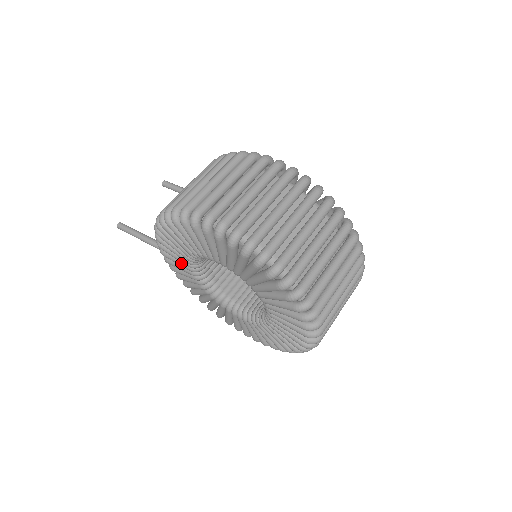
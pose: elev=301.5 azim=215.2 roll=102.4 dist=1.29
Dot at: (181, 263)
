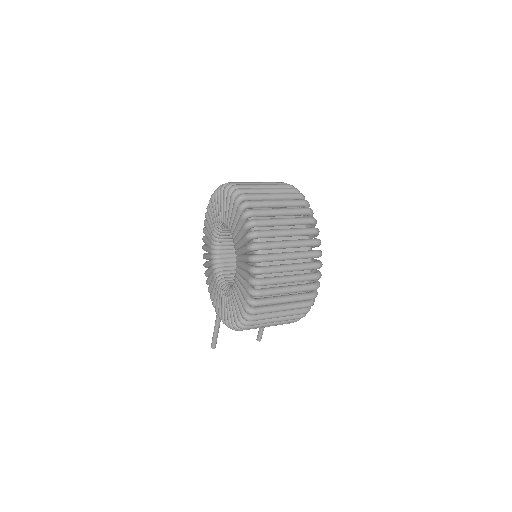
Dot at: (215, 289)
